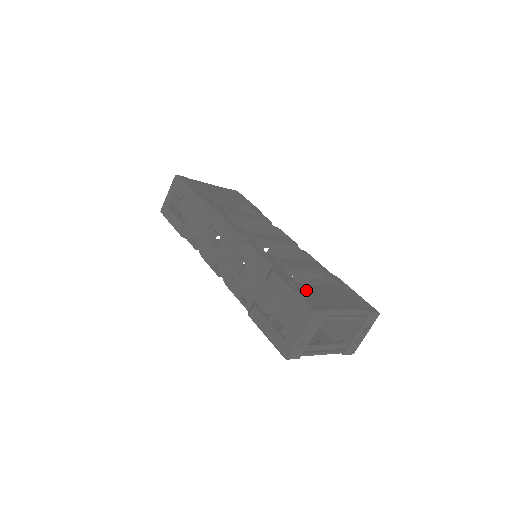
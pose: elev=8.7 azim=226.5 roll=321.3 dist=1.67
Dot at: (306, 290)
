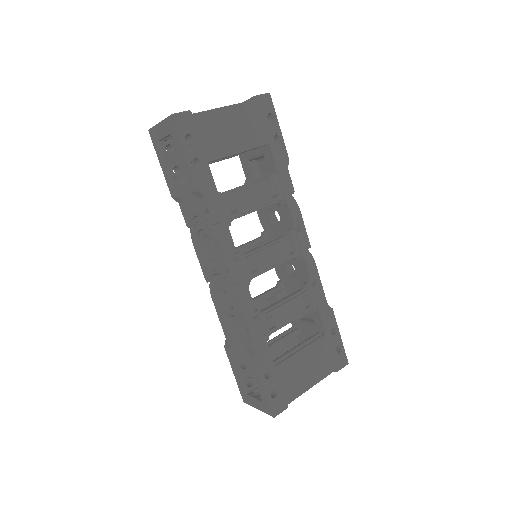
Dot at: (279, 378)
